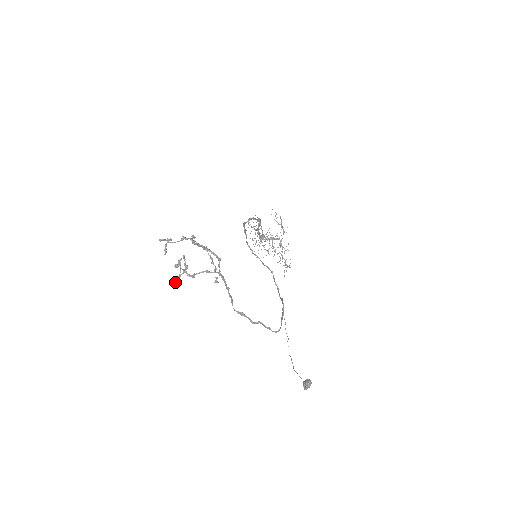
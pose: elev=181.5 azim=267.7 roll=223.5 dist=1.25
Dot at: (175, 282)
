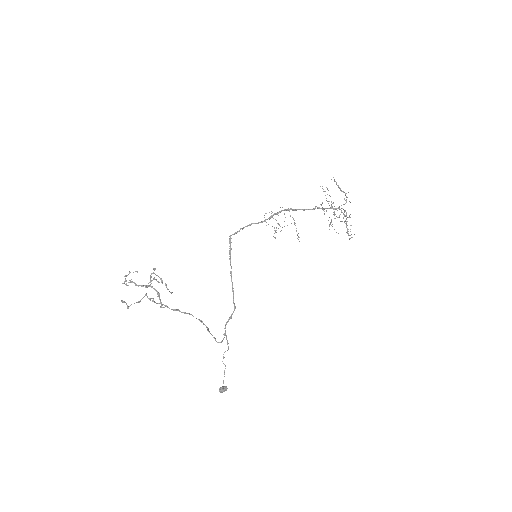
Dot at: occluded
